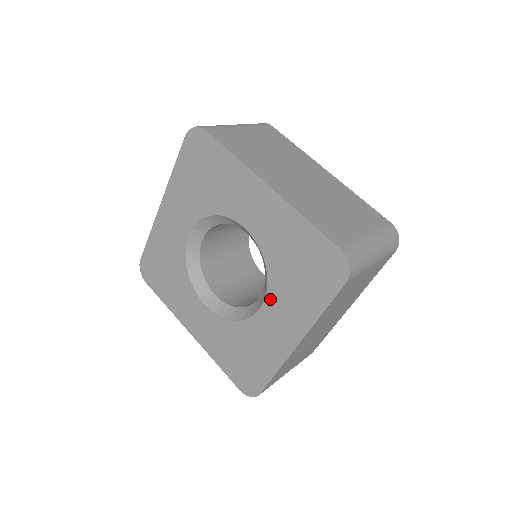
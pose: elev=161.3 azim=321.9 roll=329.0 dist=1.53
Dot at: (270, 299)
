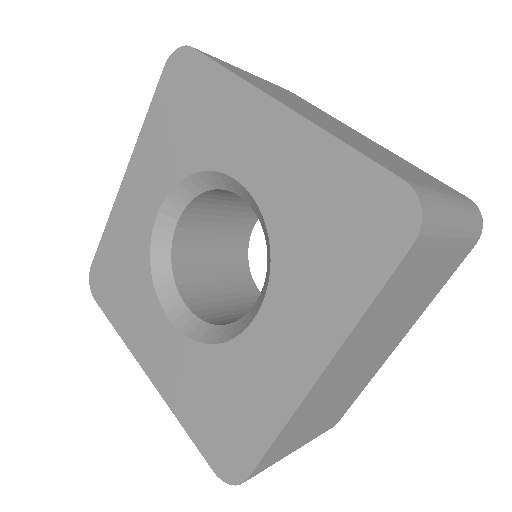
Dot at: (273, 297)
